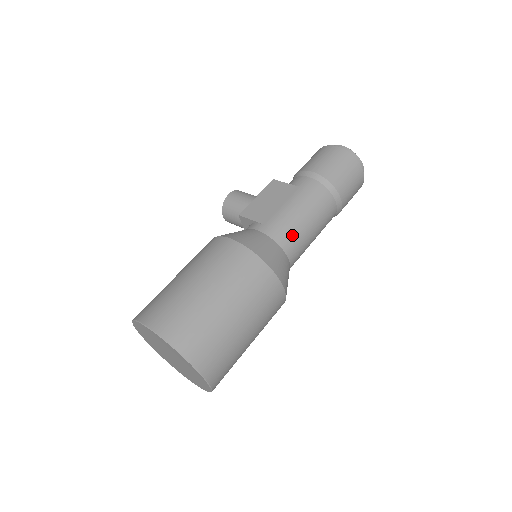
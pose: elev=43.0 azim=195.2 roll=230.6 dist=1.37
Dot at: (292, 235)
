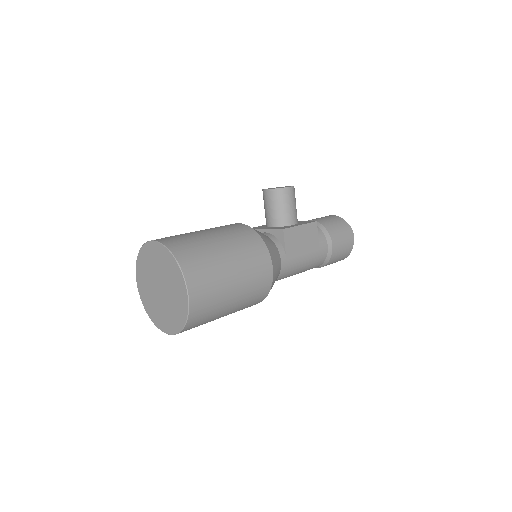
Dot at: occluded
